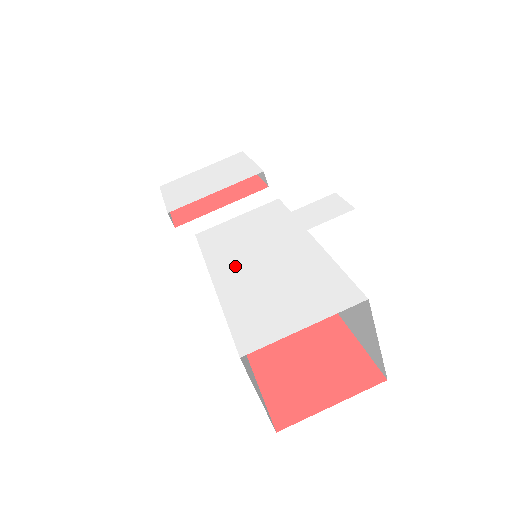
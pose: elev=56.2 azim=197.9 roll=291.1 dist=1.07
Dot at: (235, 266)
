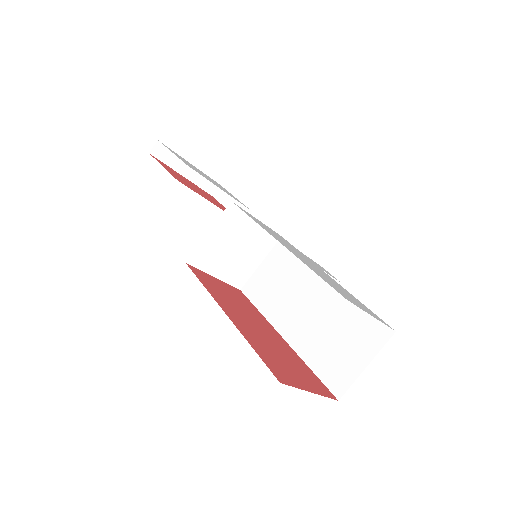
Dot at: (288, 247)
